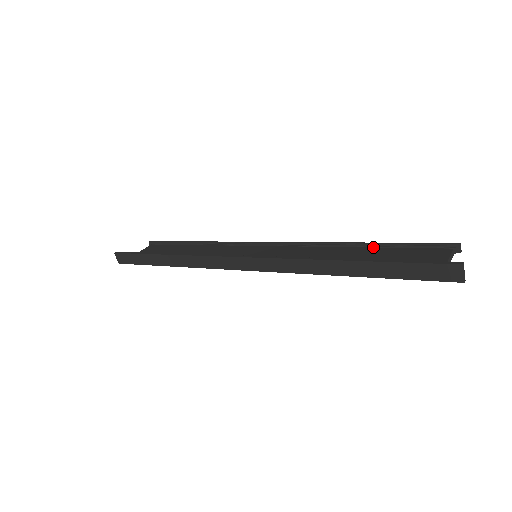
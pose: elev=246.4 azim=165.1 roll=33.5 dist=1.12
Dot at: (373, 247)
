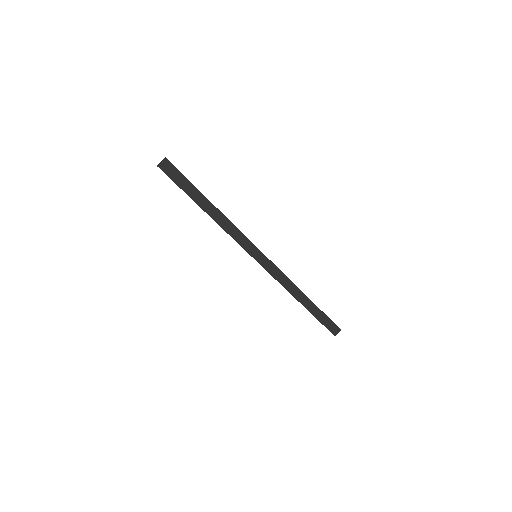
Dot at: occluded
